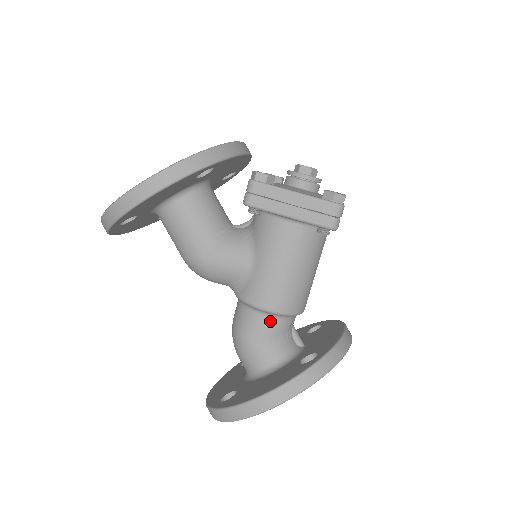
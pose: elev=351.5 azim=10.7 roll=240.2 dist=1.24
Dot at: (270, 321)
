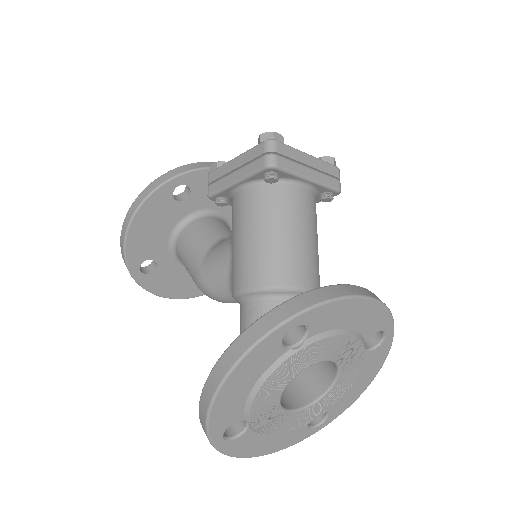
Dot at: (257, 305)
